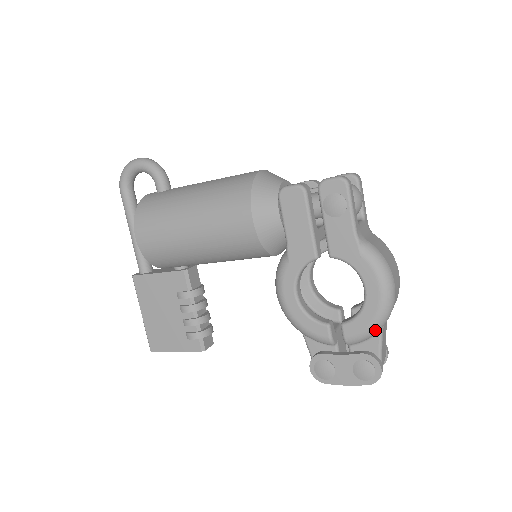
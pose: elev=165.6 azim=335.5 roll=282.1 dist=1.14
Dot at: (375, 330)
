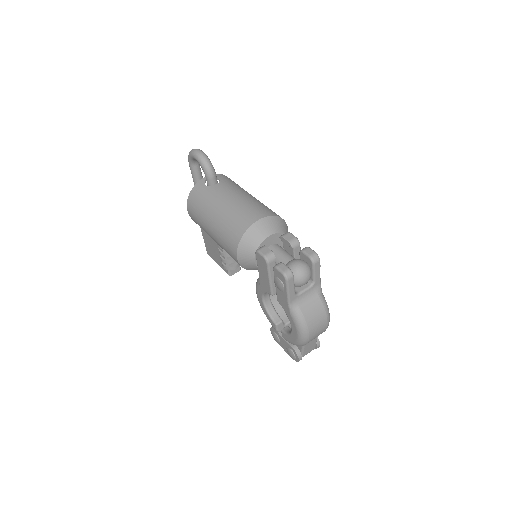
Dot at: occluded
